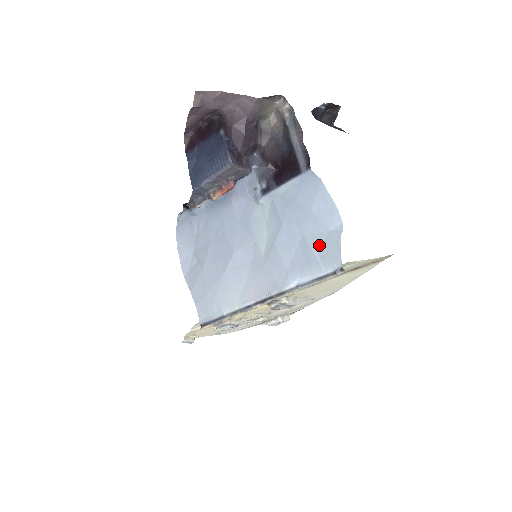
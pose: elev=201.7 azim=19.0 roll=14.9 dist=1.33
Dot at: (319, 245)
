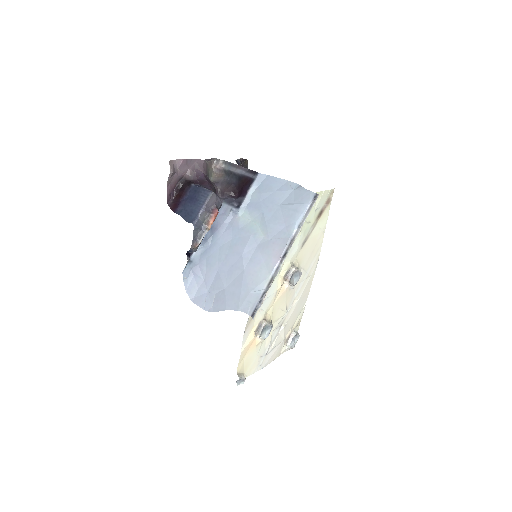
Dot at: (293, 200)
